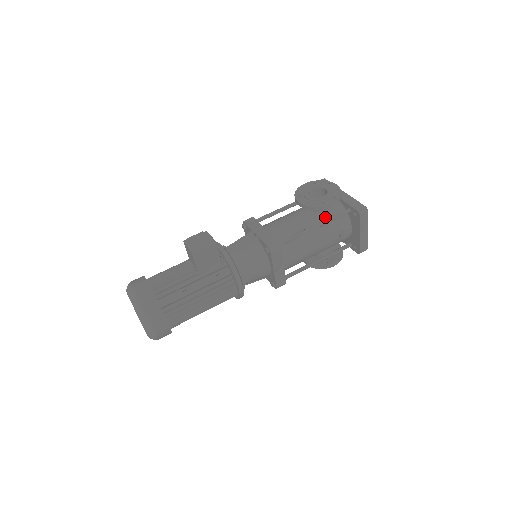
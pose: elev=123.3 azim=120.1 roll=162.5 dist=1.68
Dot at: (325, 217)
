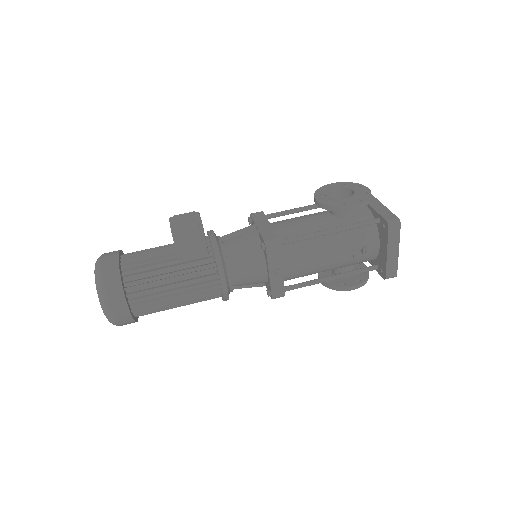
Dot at: (347, 224)
